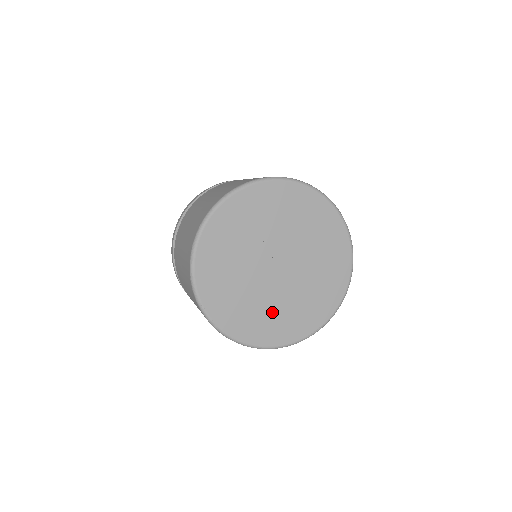
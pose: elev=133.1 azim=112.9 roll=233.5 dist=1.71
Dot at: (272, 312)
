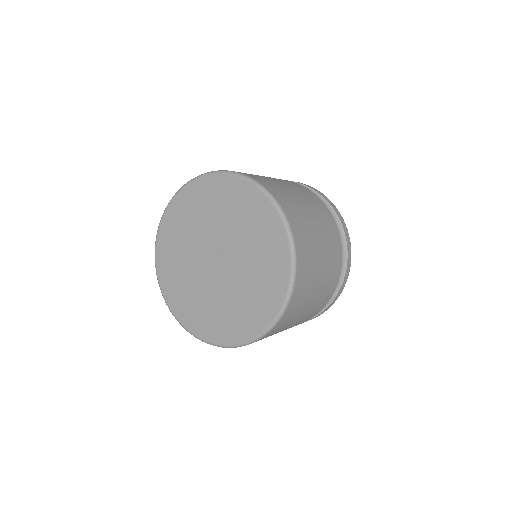
Dot at: (201, 302)
